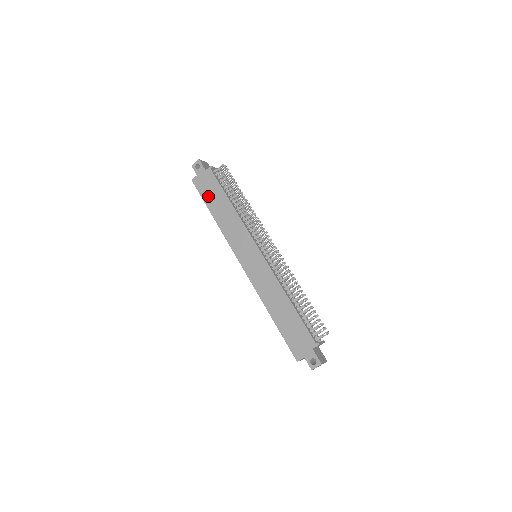
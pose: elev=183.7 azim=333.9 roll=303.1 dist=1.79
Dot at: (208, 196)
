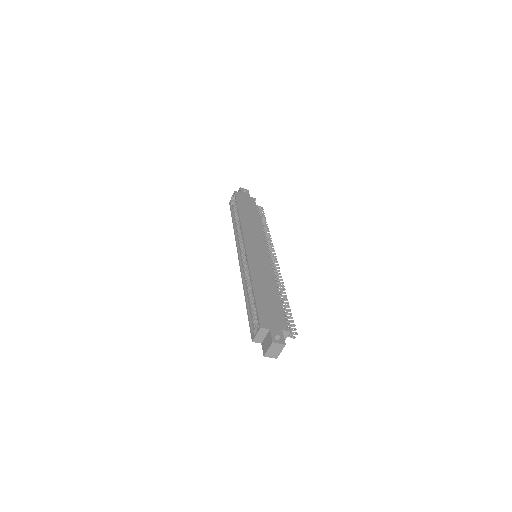
Dot at: (243, 204)
